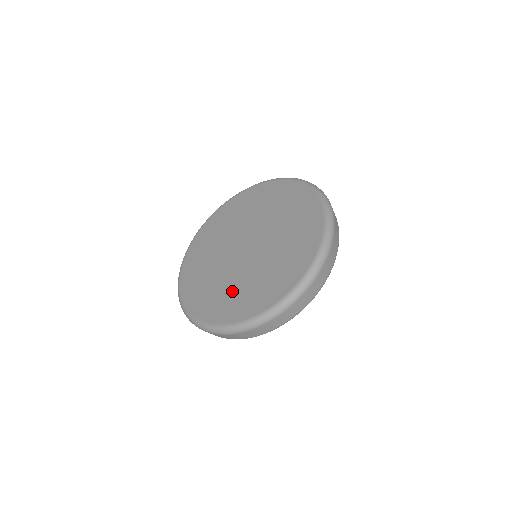
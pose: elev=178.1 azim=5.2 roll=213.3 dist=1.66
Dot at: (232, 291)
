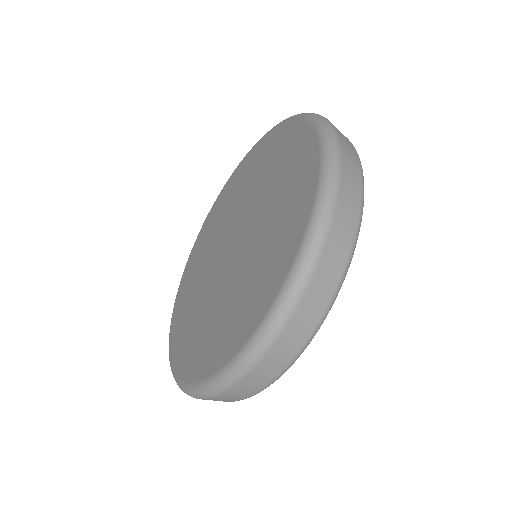
Dot at: (201, 323)
